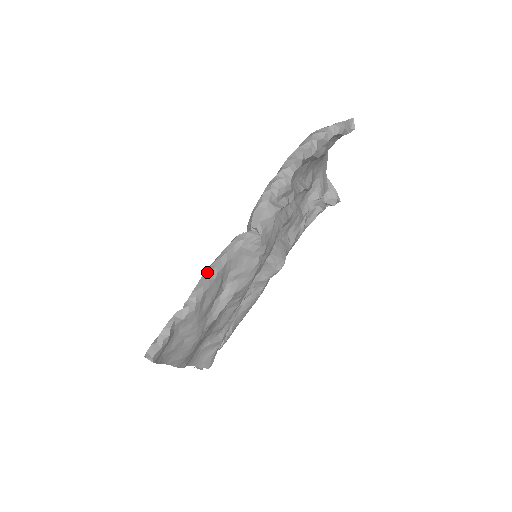
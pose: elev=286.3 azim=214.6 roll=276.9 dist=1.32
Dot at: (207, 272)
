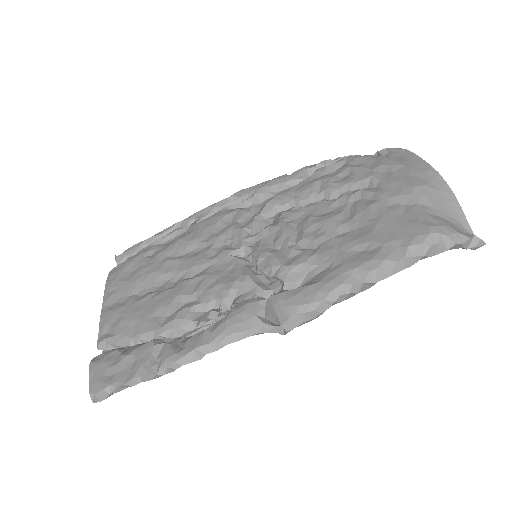
Dot at: (203, 350)
